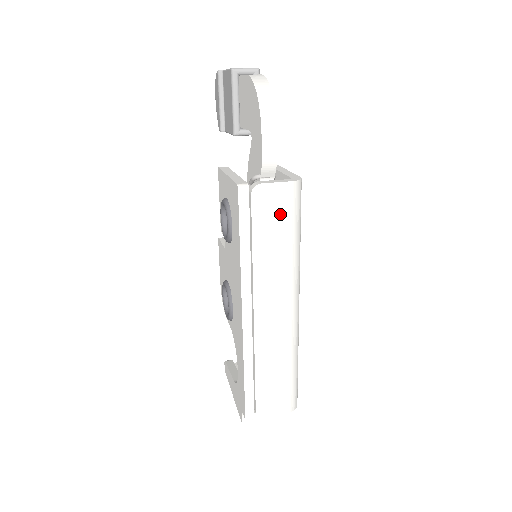
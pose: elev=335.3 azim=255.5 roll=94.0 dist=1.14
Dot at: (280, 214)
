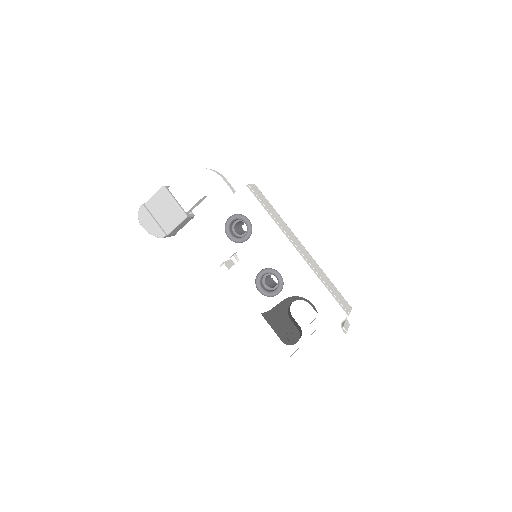
Dot at: (264, 198)
